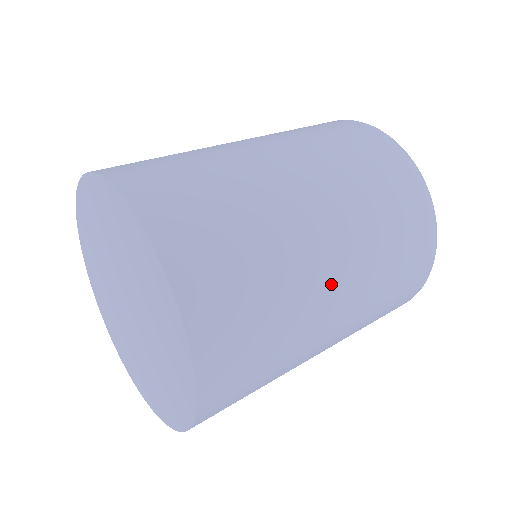
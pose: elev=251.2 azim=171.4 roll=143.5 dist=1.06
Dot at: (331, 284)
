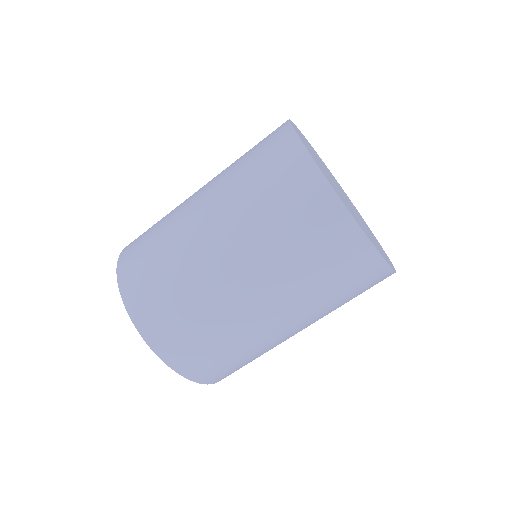
Dot at: (234, 286)
